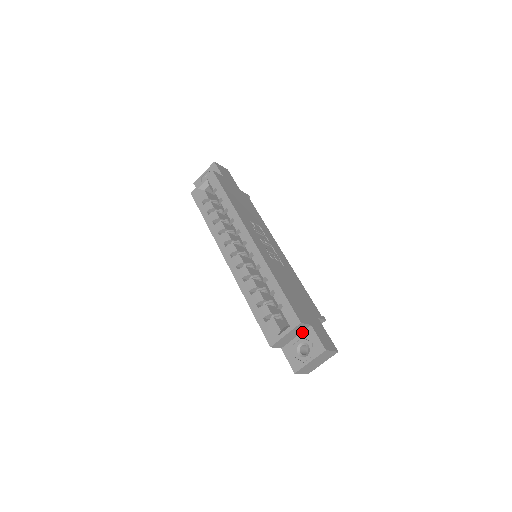
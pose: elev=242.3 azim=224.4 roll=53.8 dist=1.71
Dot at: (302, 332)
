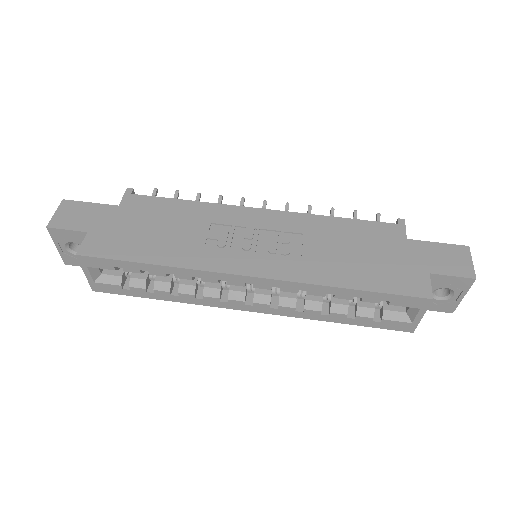
Dot at: occluded
